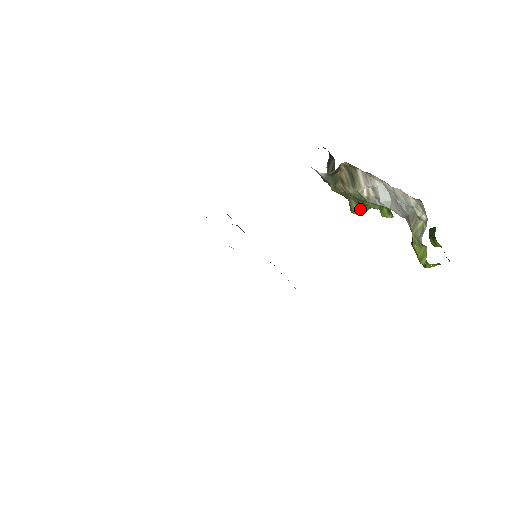
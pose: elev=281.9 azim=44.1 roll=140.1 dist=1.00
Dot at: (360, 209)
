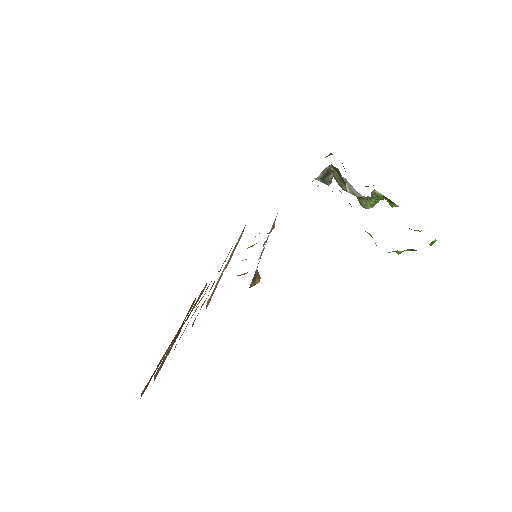
Dot at: (366, 203)
